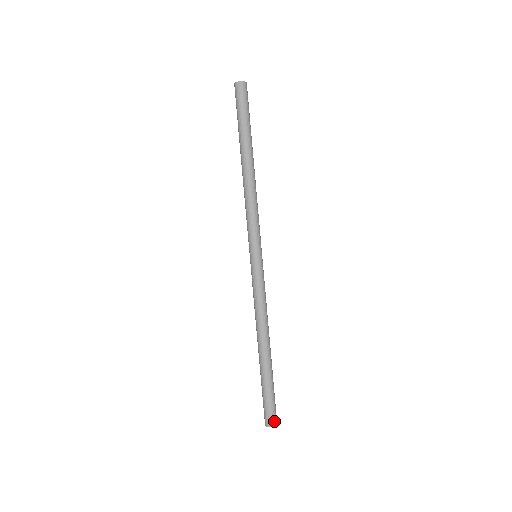
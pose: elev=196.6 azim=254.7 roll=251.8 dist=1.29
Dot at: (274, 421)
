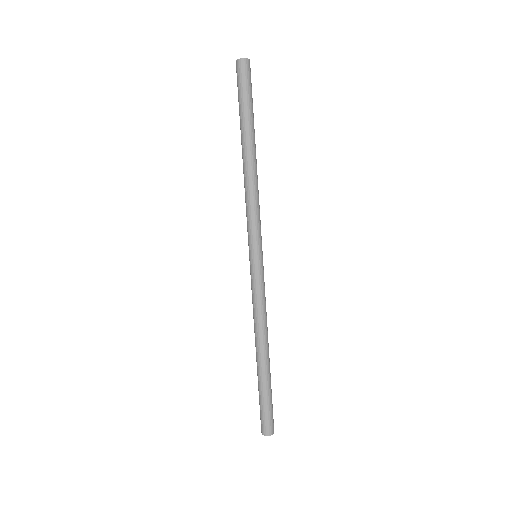
Dot at: (273, 428)
